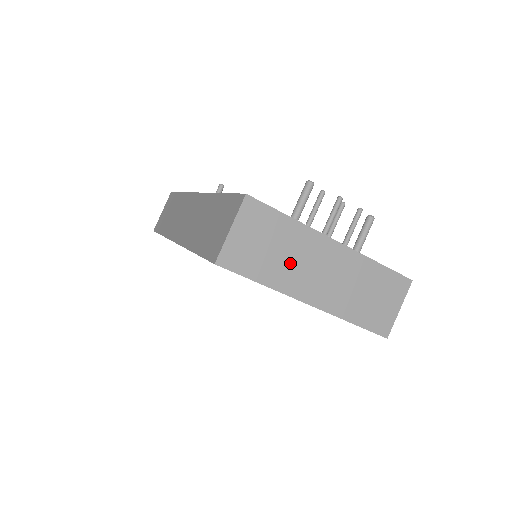
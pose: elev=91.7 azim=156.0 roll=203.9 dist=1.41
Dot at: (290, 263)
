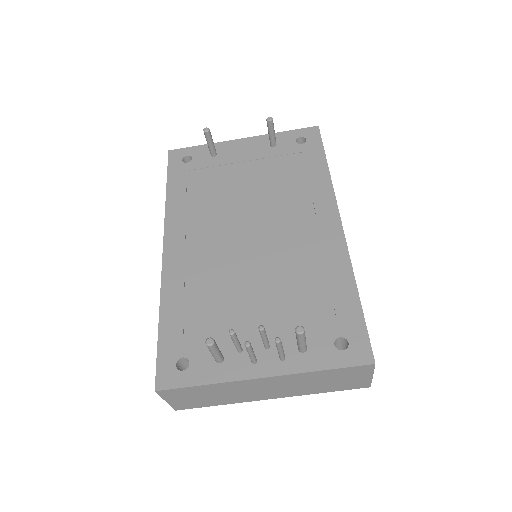
Dot at: (231, 395)
